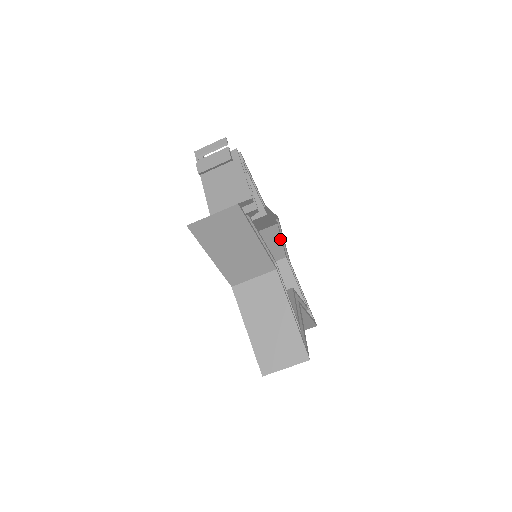
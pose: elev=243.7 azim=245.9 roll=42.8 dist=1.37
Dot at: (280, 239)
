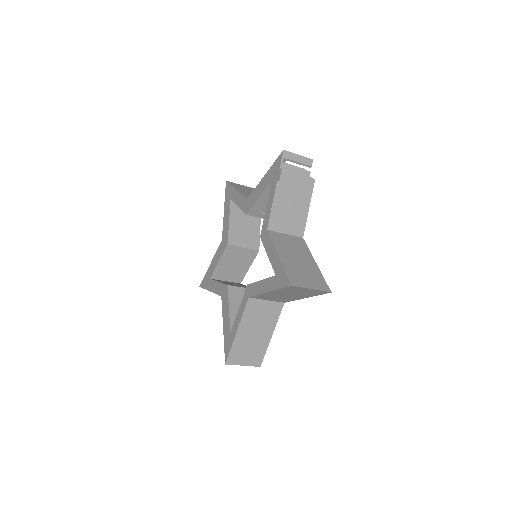
Dot at: occluded
